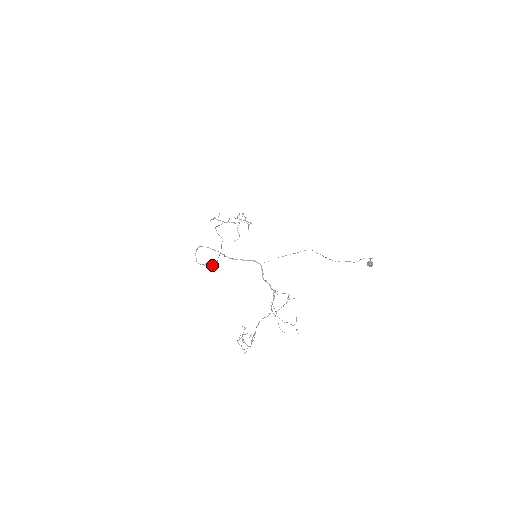
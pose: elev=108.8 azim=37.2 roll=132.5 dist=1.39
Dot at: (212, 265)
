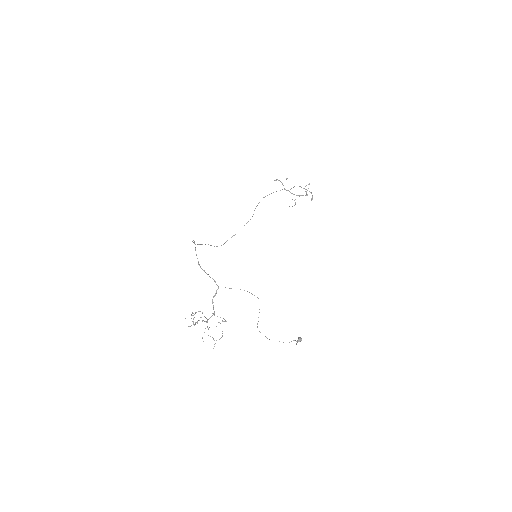
Dot at: occluded
